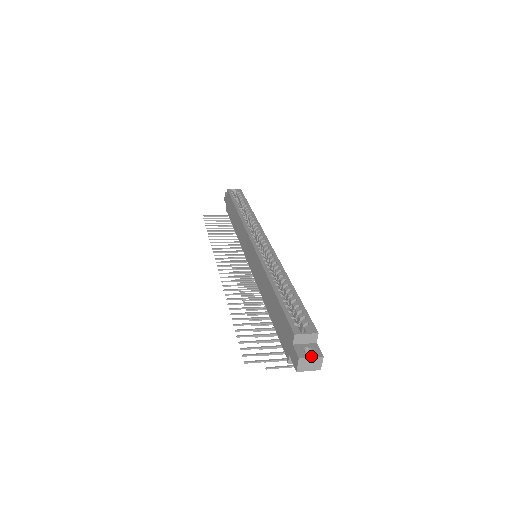
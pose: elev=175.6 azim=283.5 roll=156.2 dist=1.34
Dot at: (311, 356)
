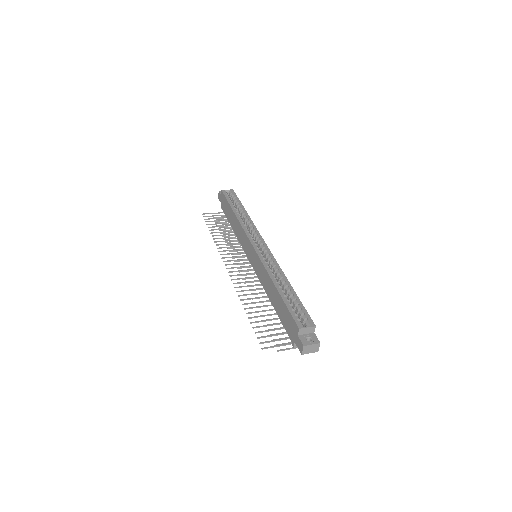
Dot at: (312, 343)
